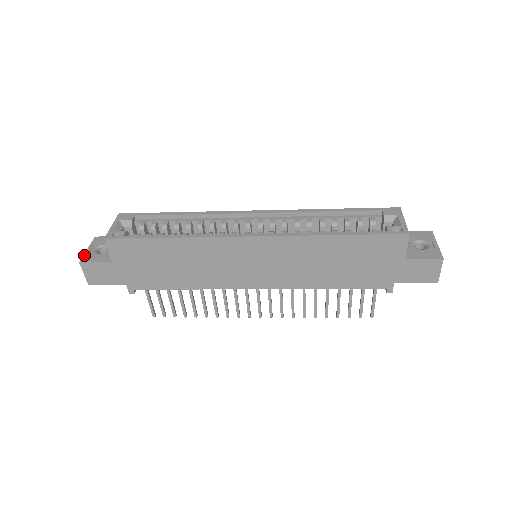
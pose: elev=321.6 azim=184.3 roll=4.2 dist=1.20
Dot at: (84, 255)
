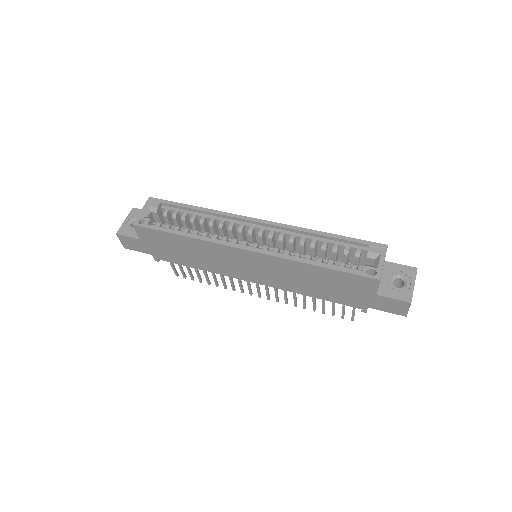
Dot at: (121, 227)
